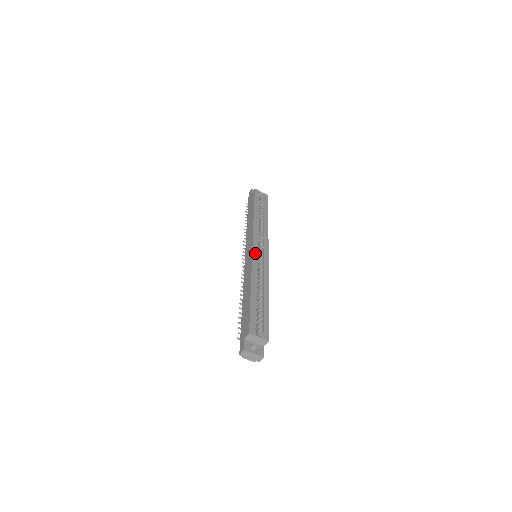
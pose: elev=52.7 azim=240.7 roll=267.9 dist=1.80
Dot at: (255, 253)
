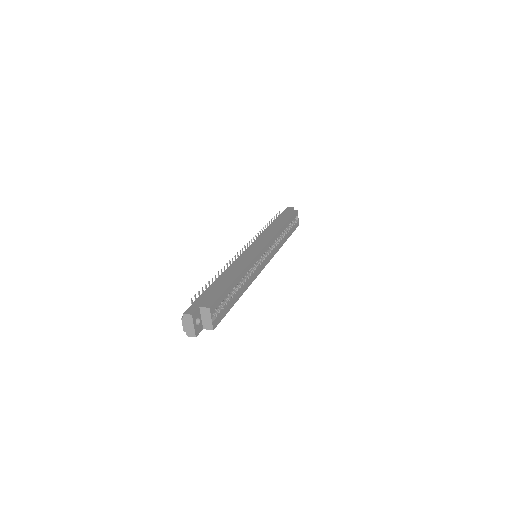
Dot at: (261, 254)
